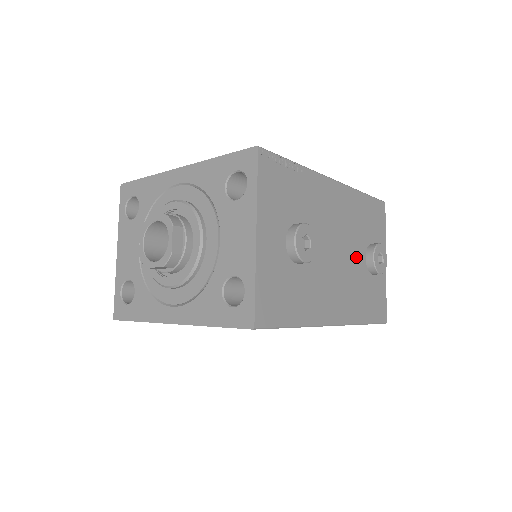
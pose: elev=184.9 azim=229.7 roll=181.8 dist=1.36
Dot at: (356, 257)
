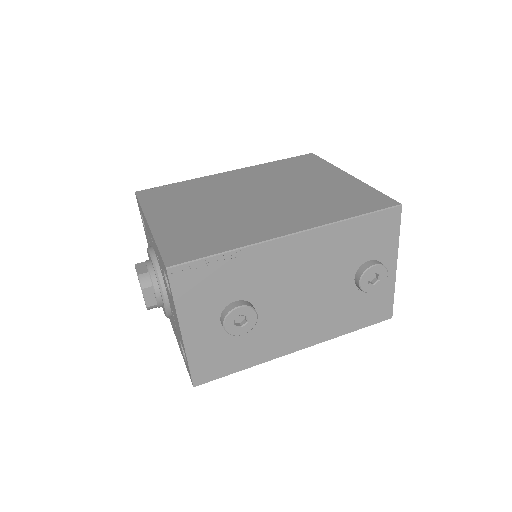
Dot at: (336, 286)
